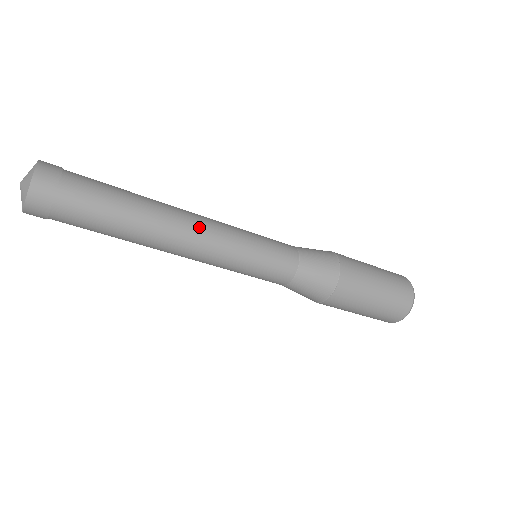
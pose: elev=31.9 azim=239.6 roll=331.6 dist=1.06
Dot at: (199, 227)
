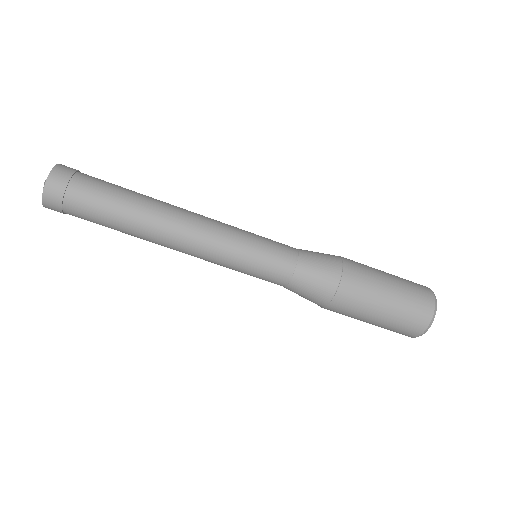
Dot at: (195, 217)
